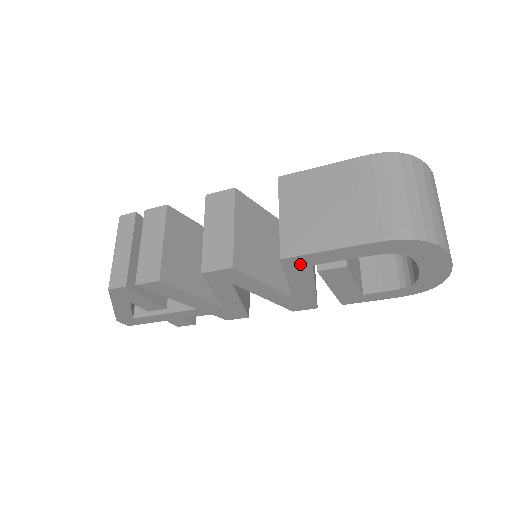
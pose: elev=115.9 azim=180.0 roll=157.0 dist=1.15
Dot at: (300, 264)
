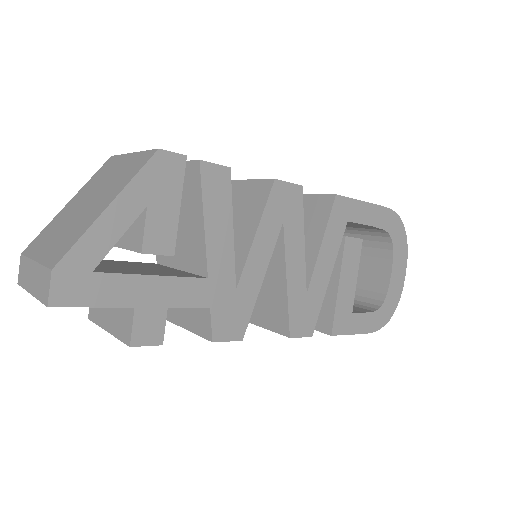
Dot at: (342, 214)
